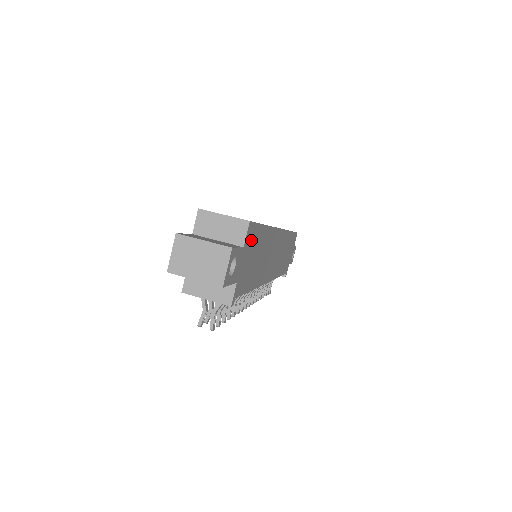
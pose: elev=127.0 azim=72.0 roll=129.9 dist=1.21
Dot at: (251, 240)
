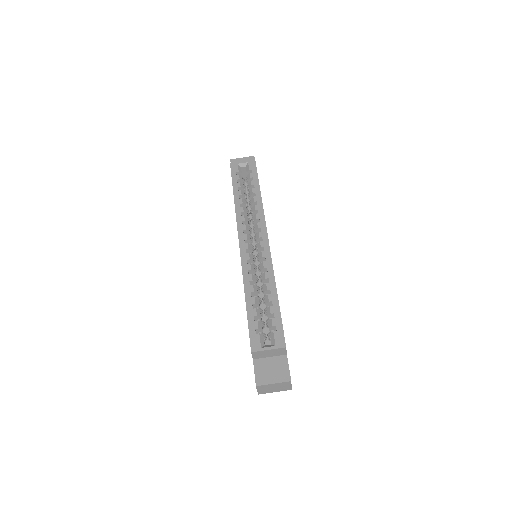
Dot at: occluded
